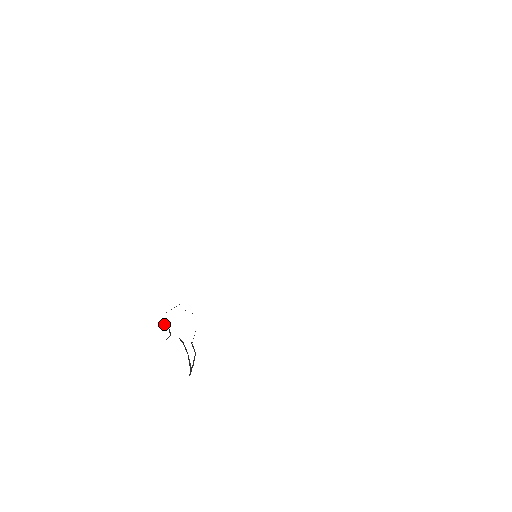
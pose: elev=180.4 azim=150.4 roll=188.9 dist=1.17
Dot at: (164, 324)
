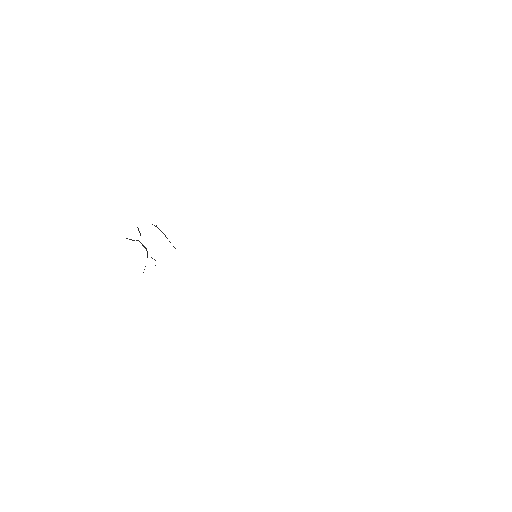
Dot at: (138, 230)
